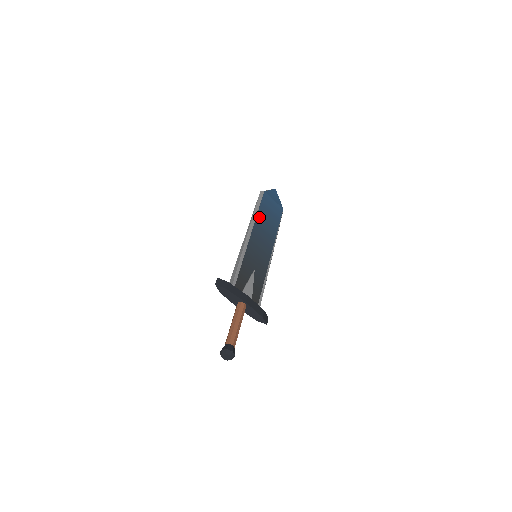
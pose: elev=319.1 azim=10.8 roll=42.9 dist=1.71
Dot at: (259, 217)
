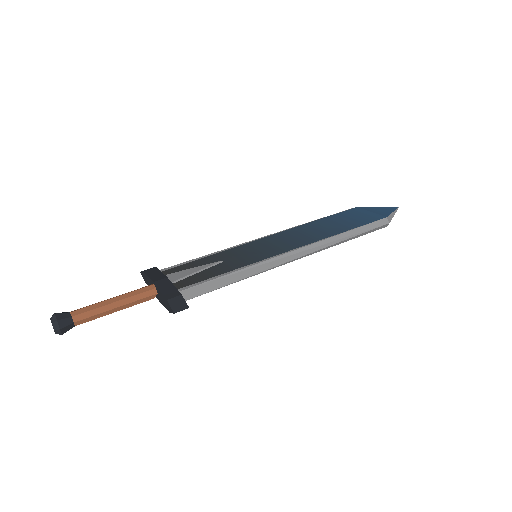
Dot at: (309, 225)
